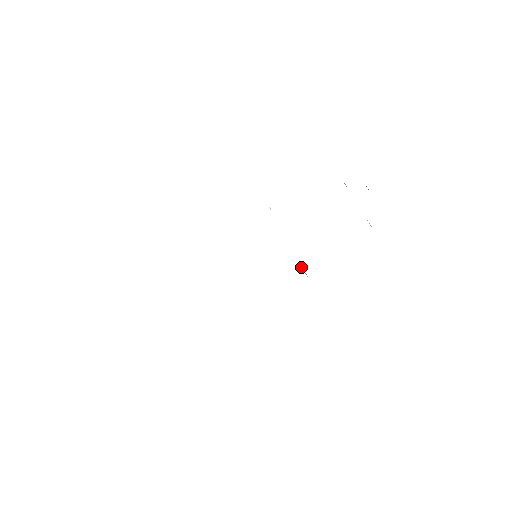
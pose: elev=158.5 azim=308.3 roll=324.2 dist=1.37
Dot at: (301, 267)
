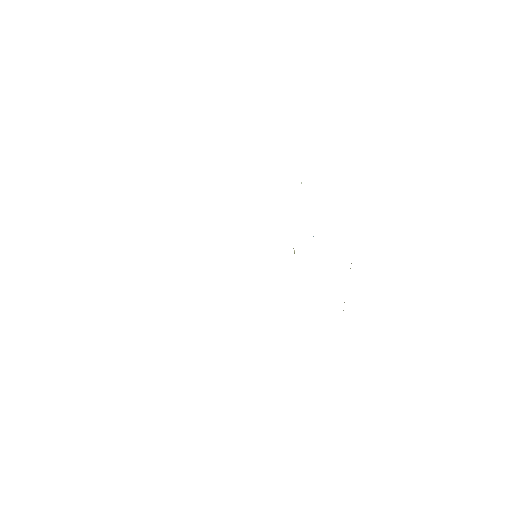
Dot at: occluded
